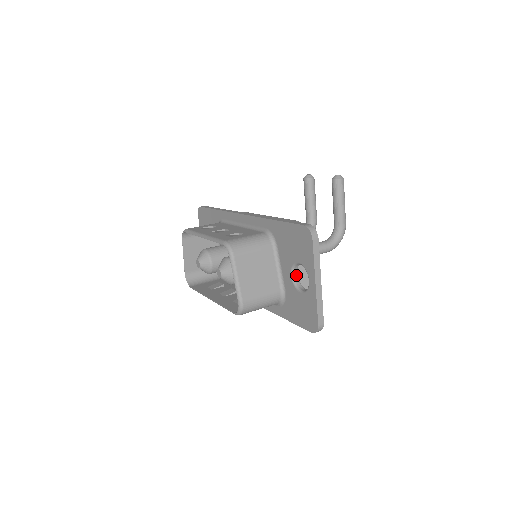
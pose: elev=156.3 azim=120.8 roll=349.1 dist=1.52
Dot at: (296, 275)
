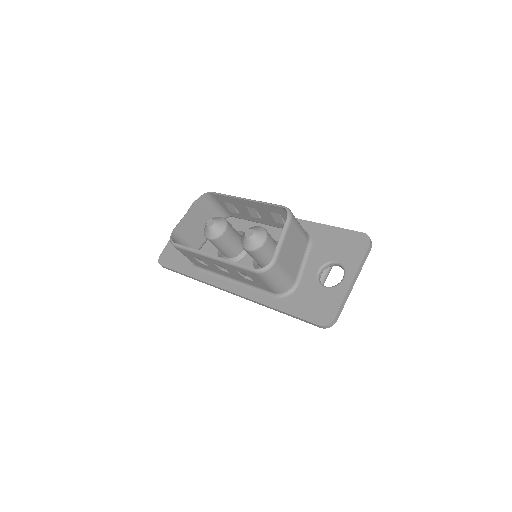
Dot at: occluded
